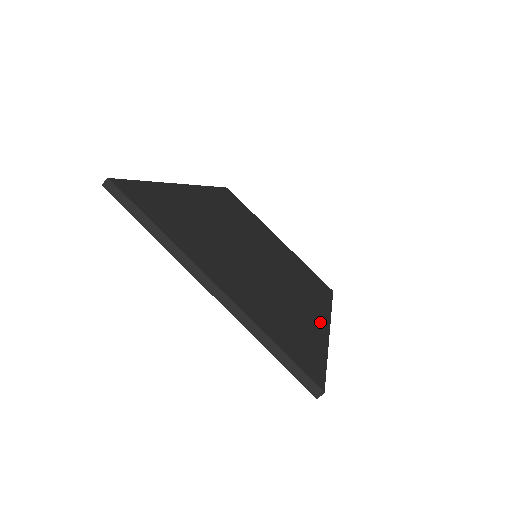
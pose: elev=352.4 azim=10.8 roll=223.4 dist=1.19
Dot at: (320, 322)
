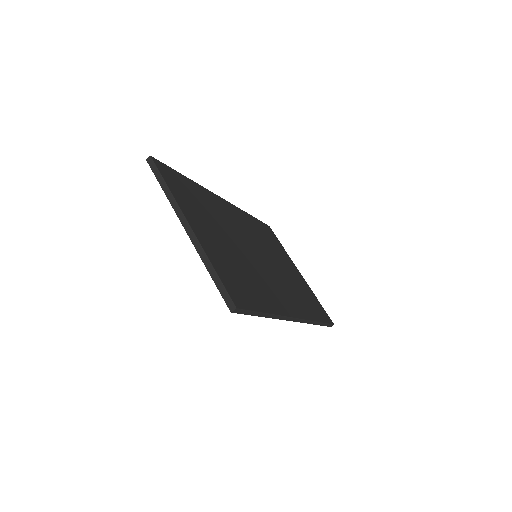
Dot at: (285, 308)
